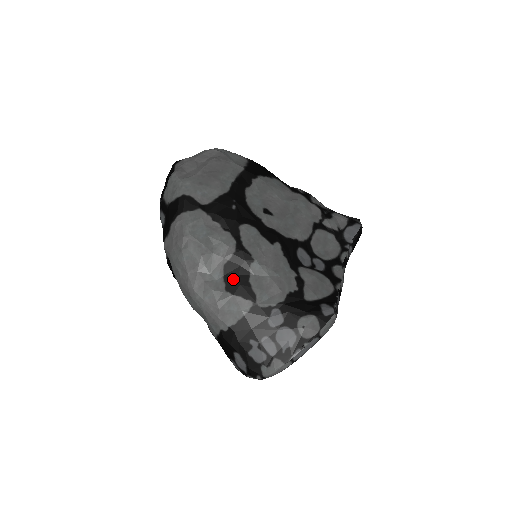
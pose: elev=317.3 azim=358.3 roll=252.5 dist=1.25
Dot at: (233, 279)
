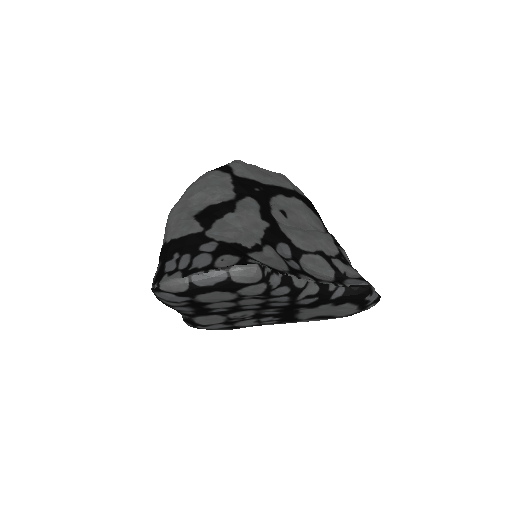
Dot at: (206, 213)
